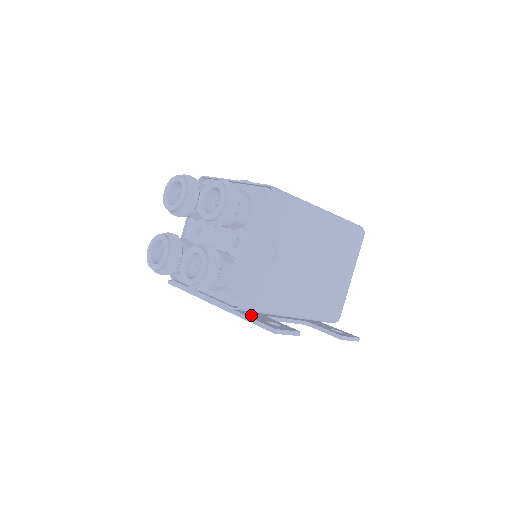
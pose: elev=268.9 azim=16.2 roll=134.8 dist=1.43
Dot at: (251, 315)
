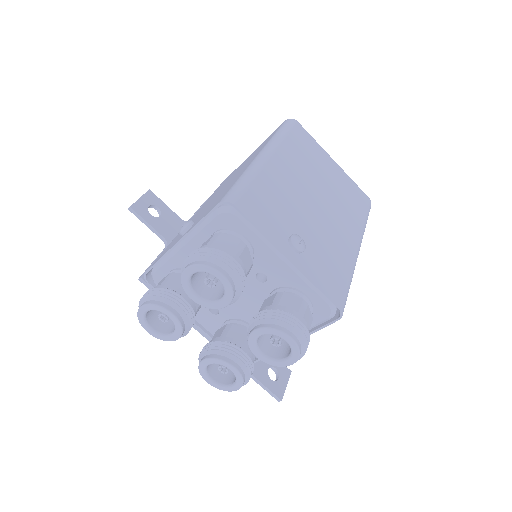
Dot at: occluded
